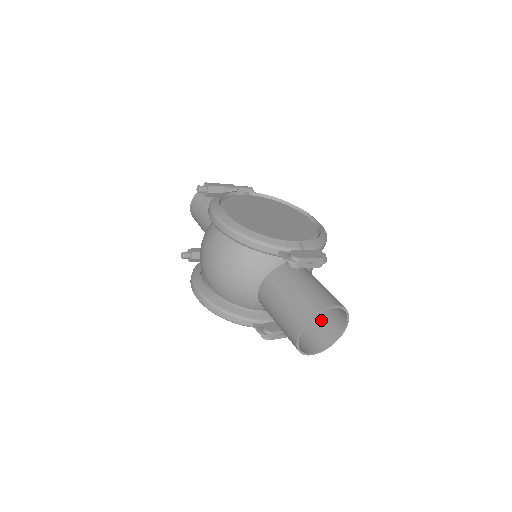
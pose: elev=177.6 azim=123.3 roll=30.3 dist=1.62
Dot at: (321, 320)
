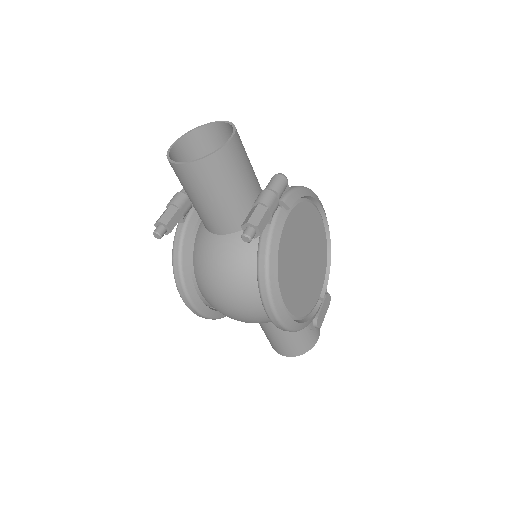
Dot at: occluded
